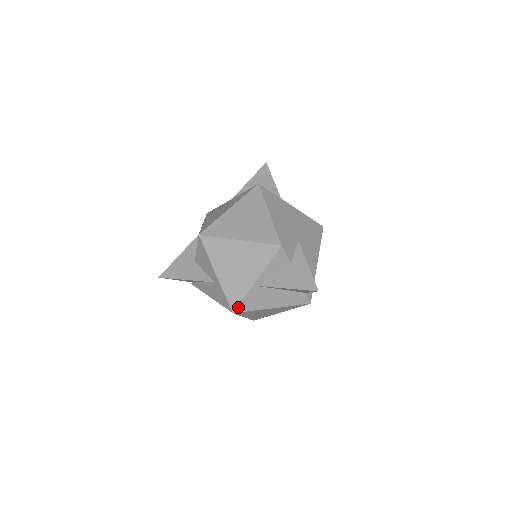
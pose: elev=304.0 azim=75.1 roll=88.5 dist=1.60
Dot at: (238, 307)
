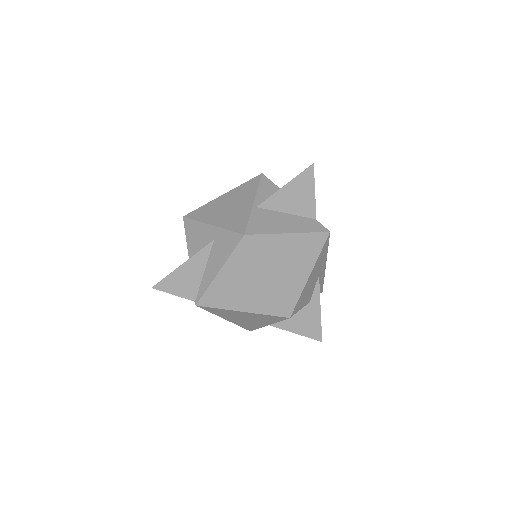
Dot at: (247, 229)
